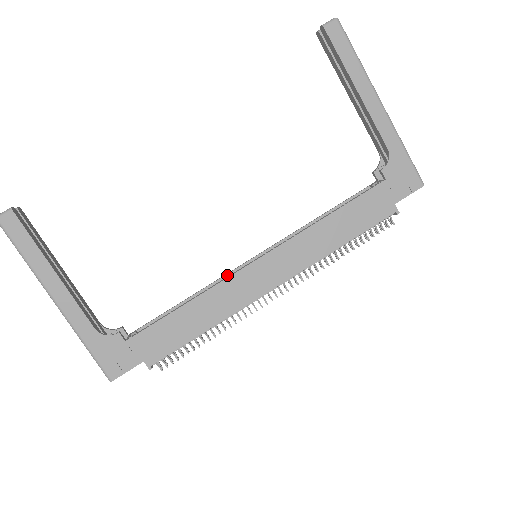
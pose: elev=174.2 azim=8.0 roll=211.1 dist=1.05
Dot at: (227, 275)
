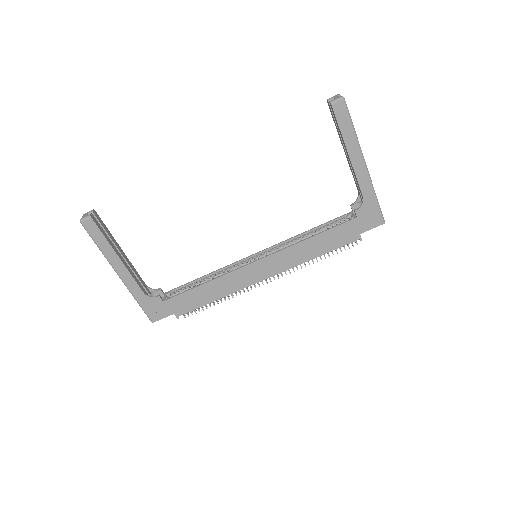
Dot at: (234, 264)
